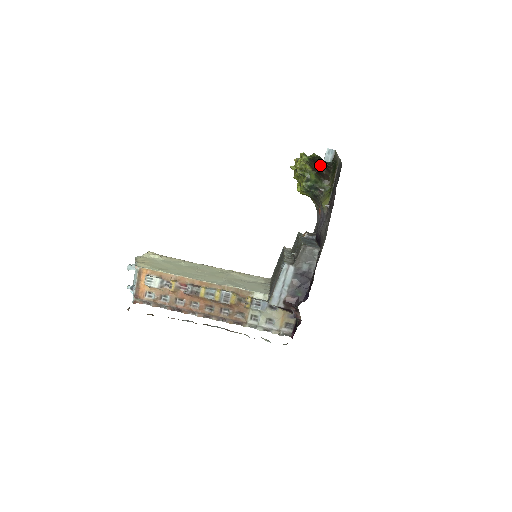
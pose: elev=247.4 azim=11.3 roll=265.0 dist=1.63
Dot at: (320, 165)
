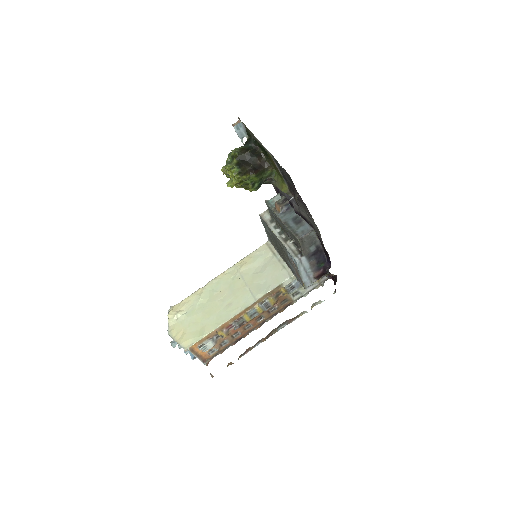
Dot at: (249, 160)
